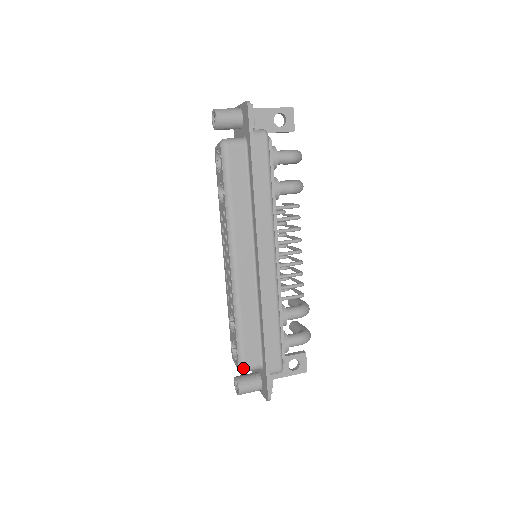
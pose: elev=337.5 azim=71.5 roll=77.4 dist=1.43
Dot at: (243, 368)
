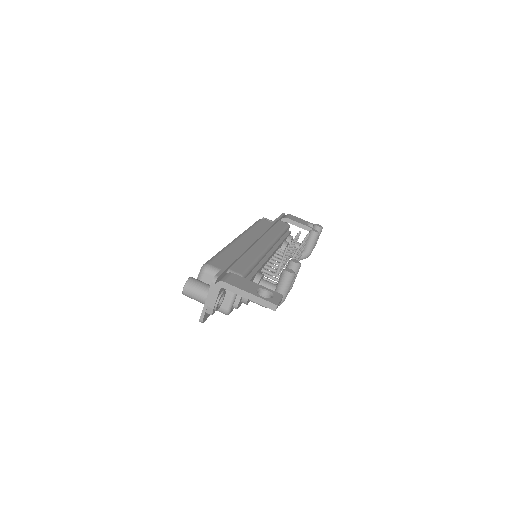
Dot at: occluded
